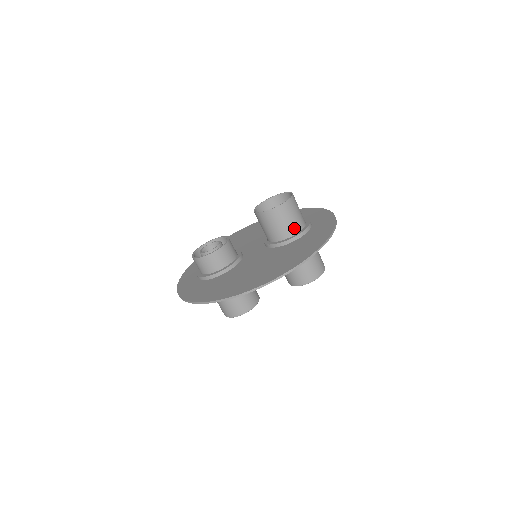
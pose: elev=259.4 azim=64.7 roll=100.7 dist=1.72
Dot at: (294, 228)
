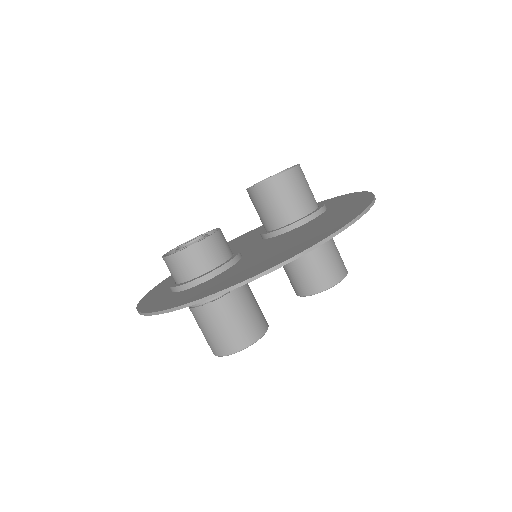
Dot at: (311, 203)
